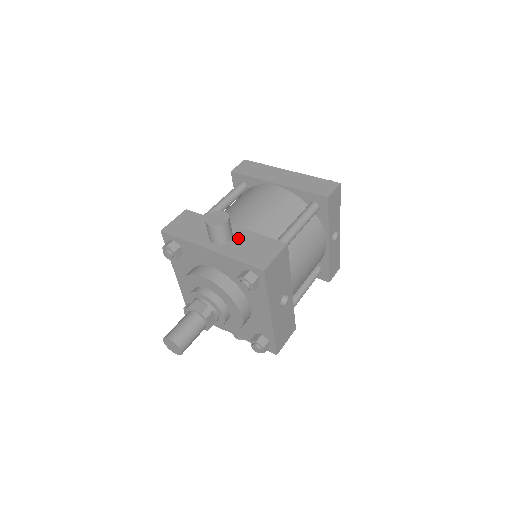
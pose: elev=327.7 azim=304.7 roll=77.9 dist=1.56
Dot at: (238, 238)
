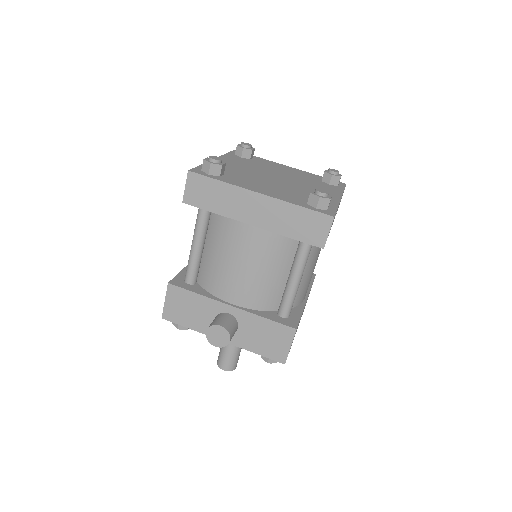
Dot at: (244, 325)
